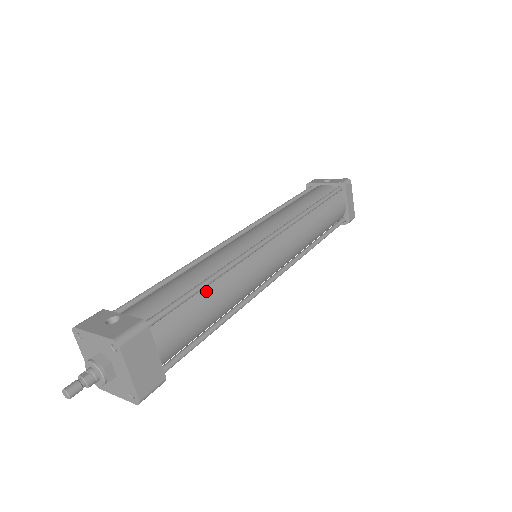
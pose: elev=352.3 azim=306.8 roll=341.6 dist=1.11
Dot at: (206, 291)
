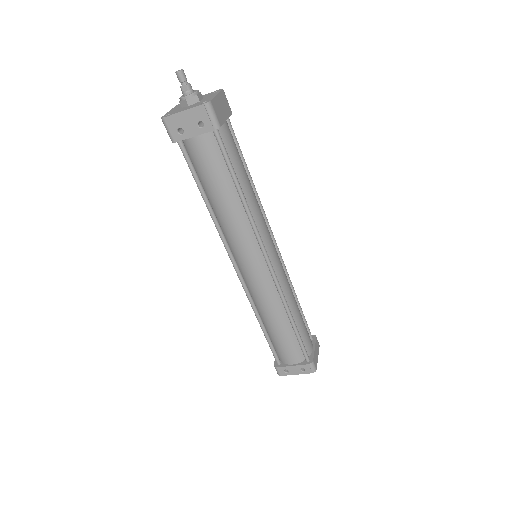
Dot at: occluded
